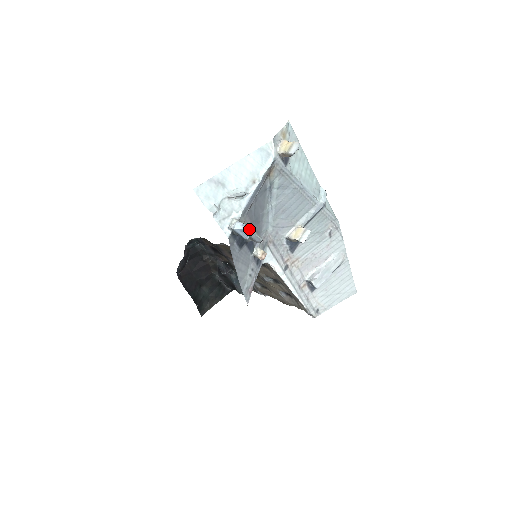
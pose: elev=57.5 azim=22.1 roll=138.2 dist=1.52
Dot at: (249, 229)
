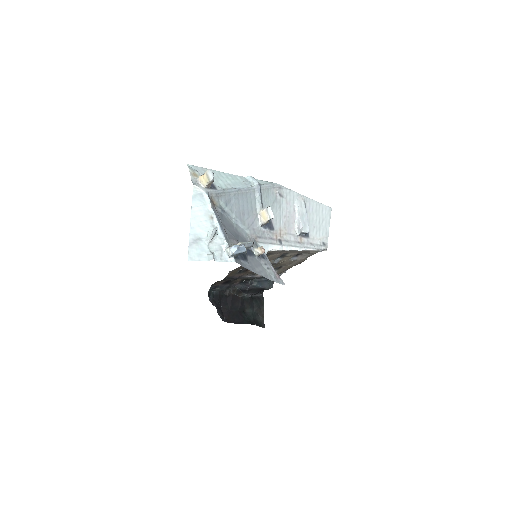
Dot at: (240, 245)
